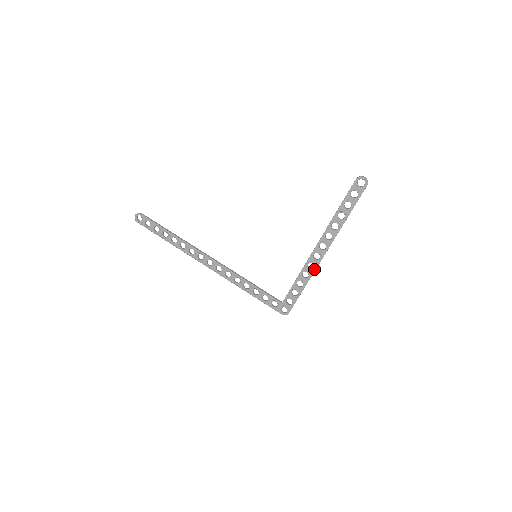
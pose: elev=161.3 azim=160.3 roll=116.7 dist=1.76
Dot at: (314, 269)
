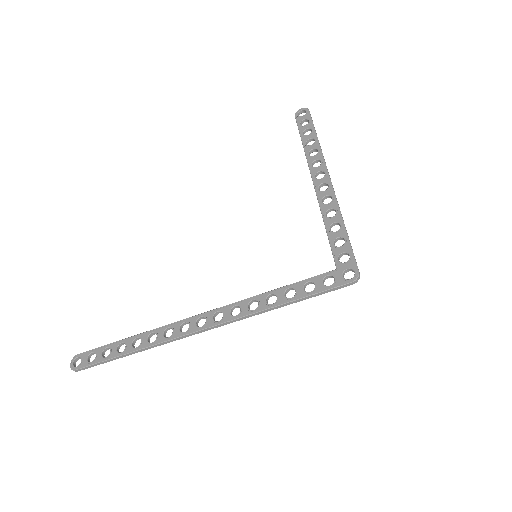
Dot at: (334, 199)
